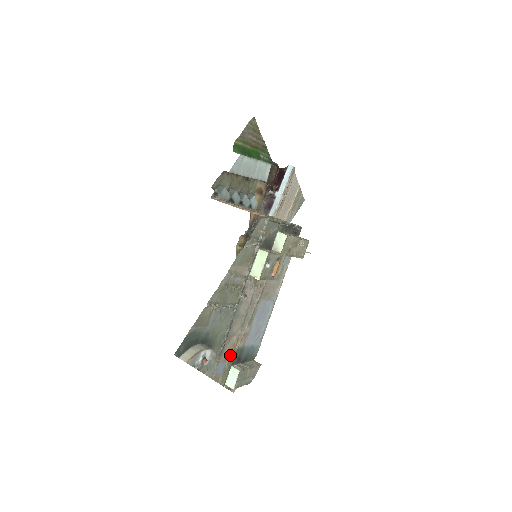
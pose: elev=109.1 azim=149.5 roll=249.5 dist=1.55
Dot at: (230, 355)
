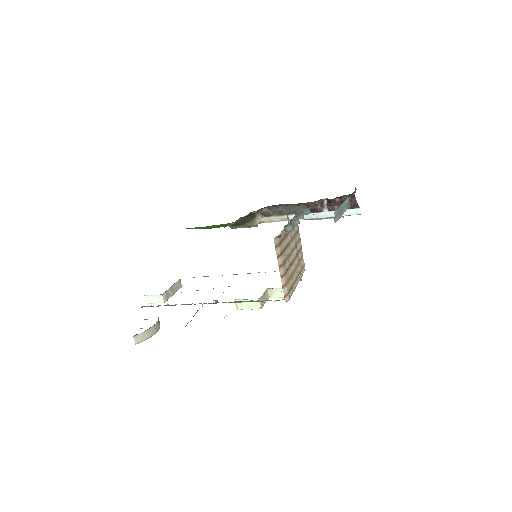
Dot at: occluded
